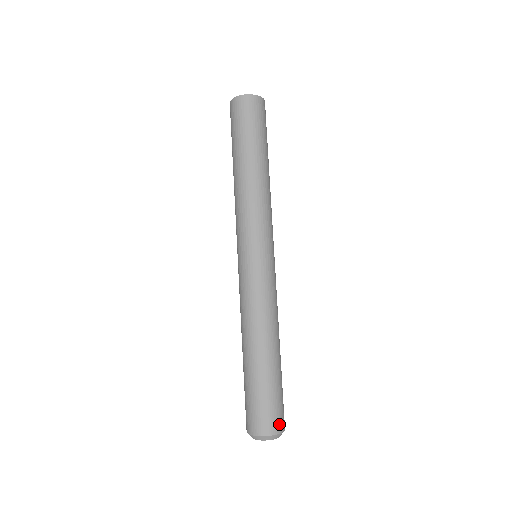
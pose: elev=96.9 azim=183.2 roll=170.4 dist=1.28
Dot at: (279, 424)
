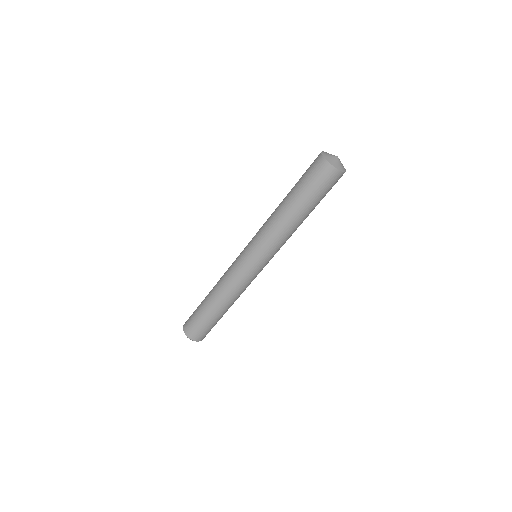
Dot at: (204, 337)
